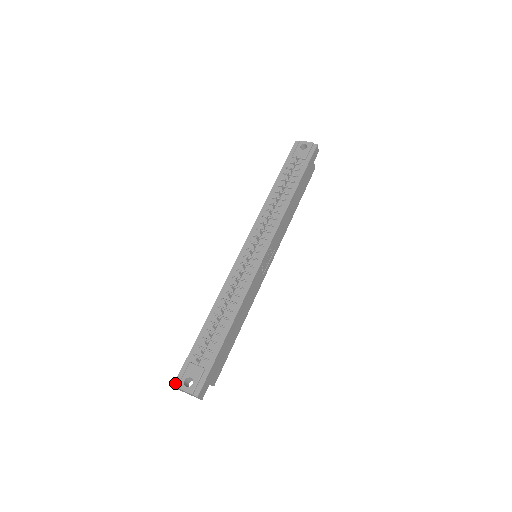
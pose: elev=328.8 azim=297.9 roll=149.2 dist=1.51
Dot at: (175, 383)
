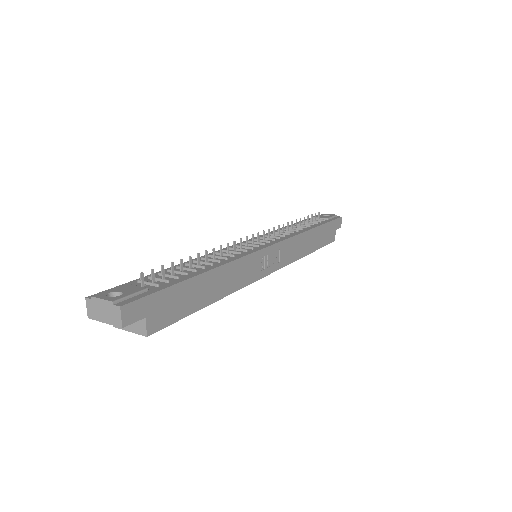
Dot at: (91, 295)
